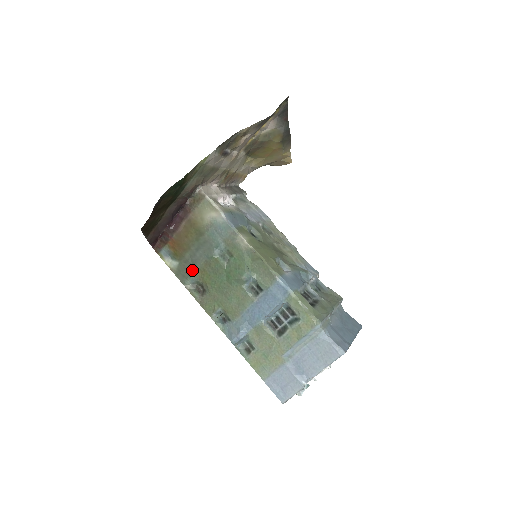
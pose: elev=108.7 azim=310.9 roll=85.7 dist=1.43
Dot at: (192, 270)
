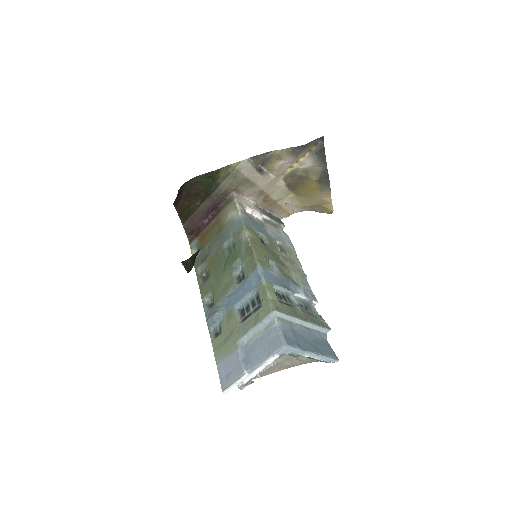
Dot at: (205, 258)
